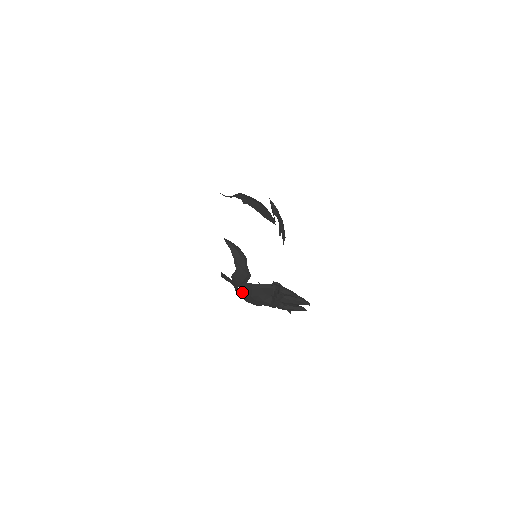
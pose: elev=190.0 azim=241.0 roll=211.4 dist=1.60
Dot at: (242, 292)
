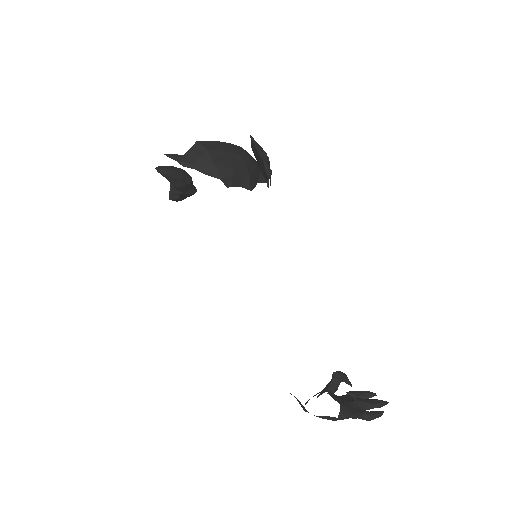
Dot at: occluded
